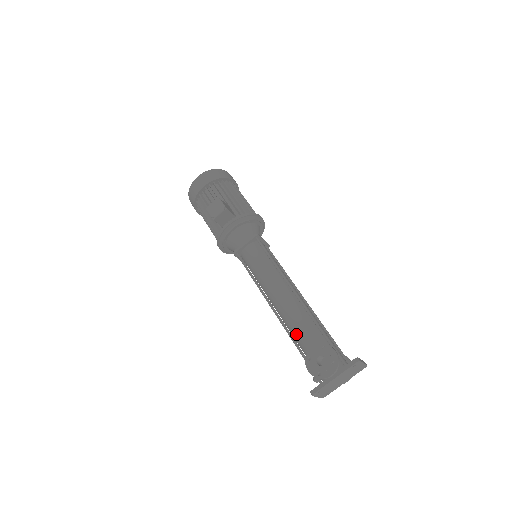
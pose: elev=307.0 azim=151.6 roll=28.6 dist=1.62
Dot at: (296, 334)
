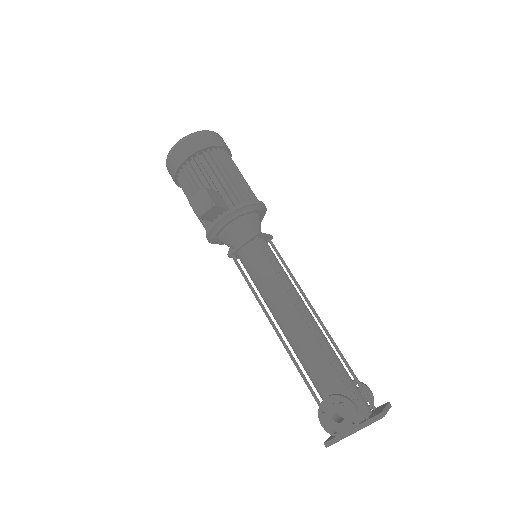
Dot at: (307, 369)
